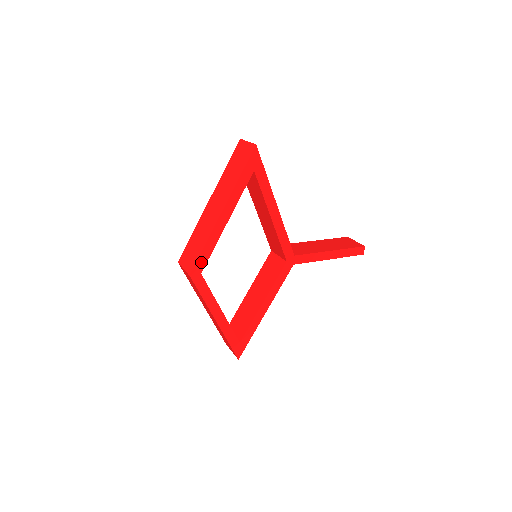
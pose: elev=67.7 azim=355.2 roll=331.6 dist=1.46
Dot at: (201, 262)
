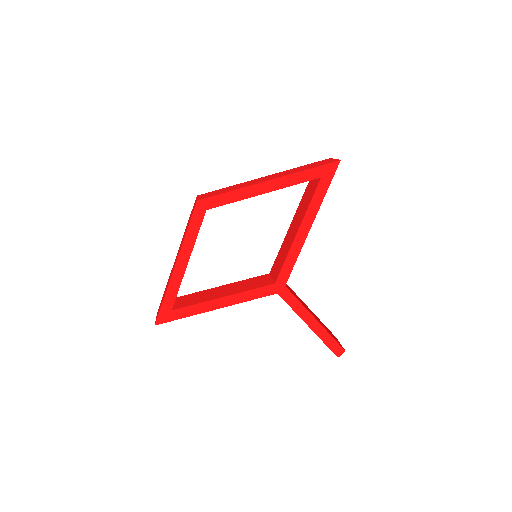
Dot at: (216, 201)
